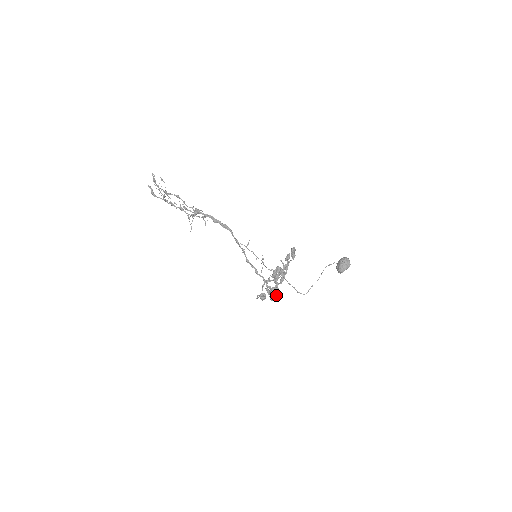
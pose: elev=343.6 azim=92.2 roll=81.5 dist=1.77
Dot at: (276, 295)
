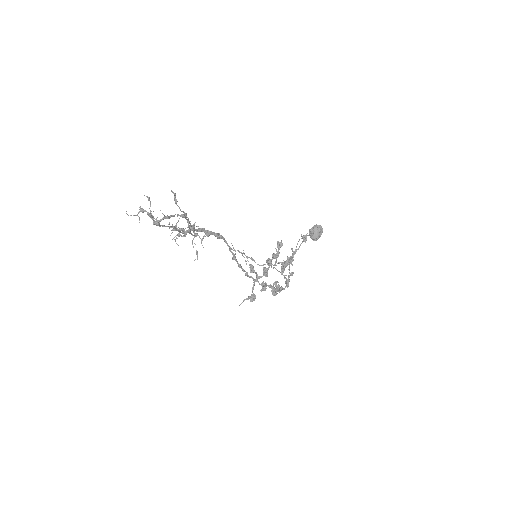
Dot at: (282, 287)
